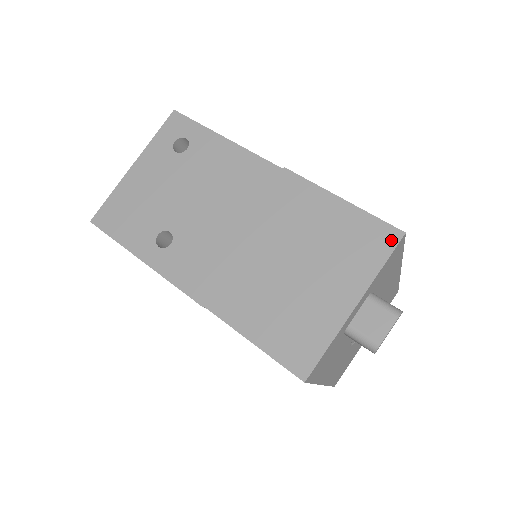
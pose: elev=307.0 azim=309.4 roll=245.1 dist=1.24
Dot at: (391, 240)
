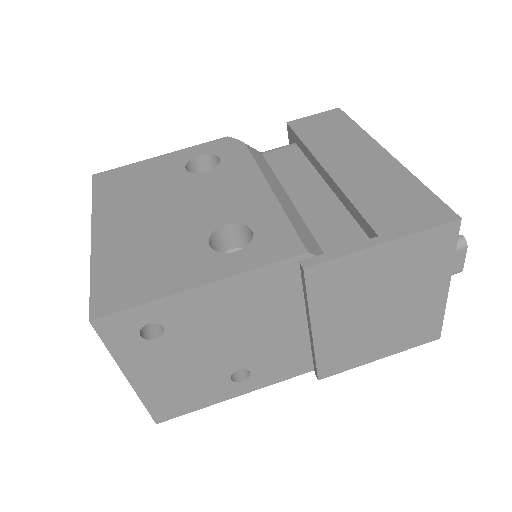
Dot at: (452, 233)
